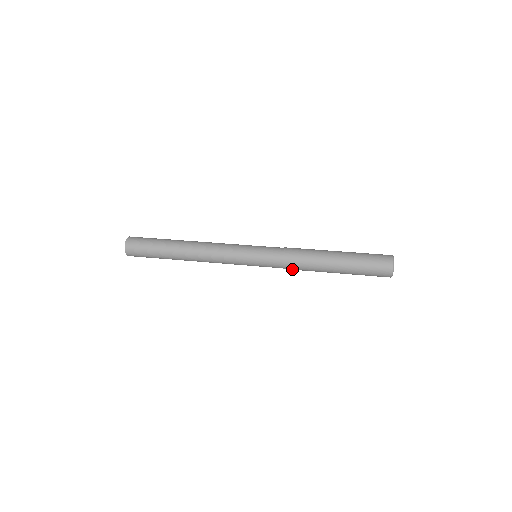
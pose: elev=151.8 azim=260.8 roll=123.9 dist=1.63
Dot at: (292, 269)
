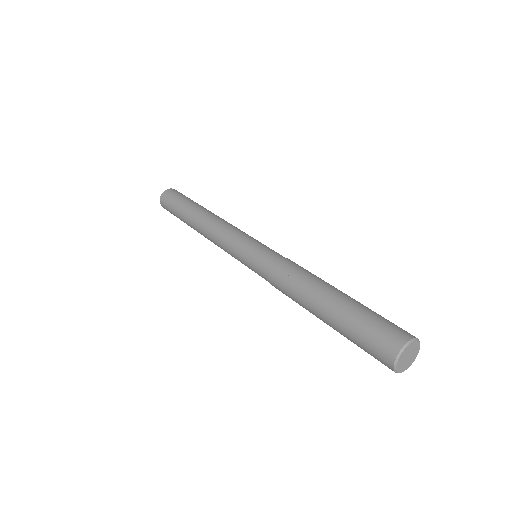
Dot at: (281, 291)
